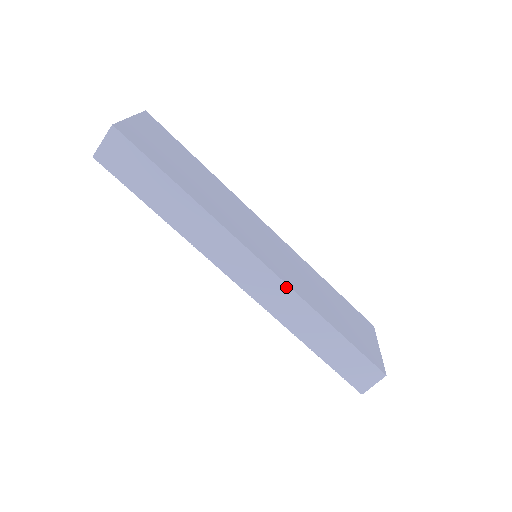
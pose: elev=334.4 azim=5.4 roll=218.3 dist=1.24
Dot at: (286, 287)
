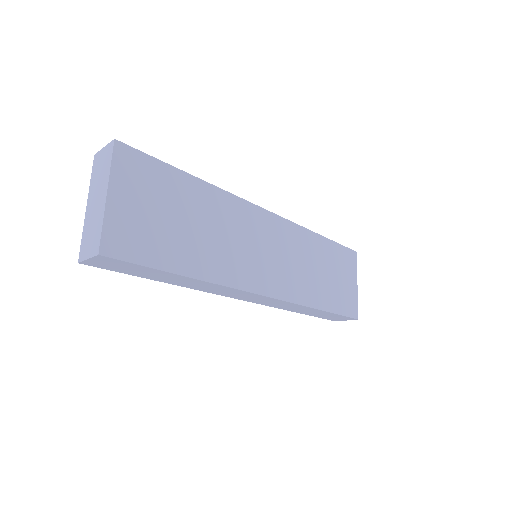
Dot at: (286, 302)
